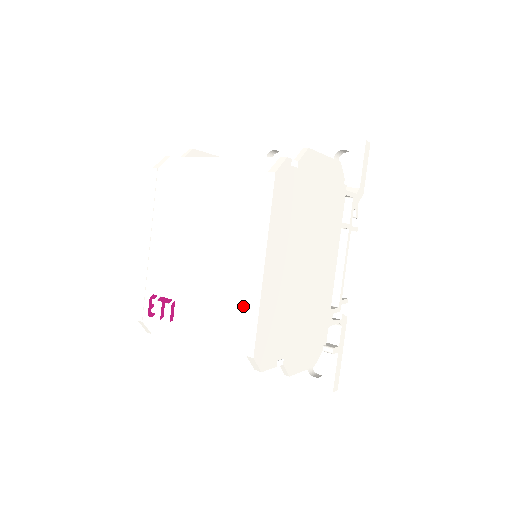
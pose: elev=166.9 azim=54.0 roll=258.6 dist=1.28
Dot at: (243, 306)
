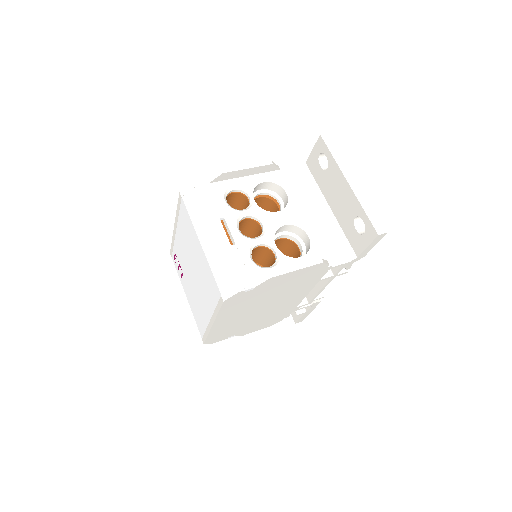
Dot at: (204, 323)
